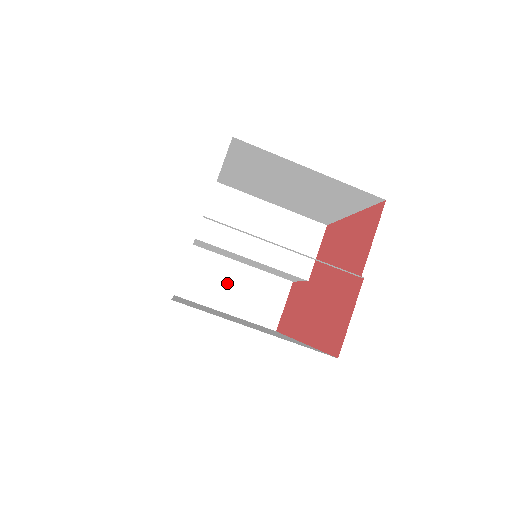
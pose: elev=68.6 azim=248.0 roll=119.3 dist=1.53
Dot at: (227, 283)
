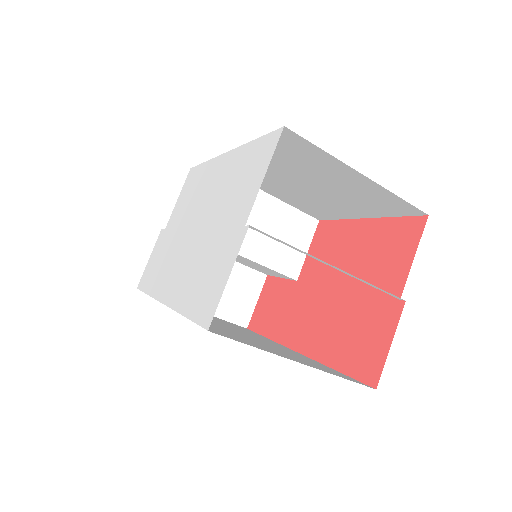
Dot at: occluded
